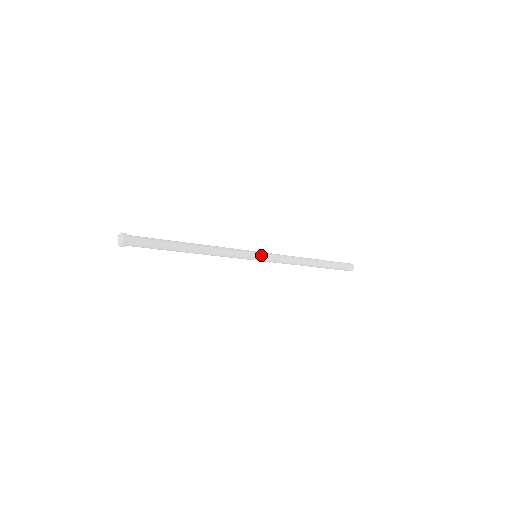
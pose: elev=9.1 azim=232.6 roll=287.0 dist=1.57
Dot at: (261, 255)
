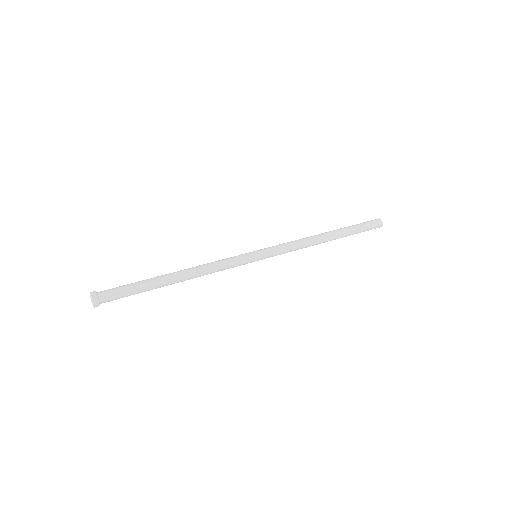
Dot at: (261, 259)
